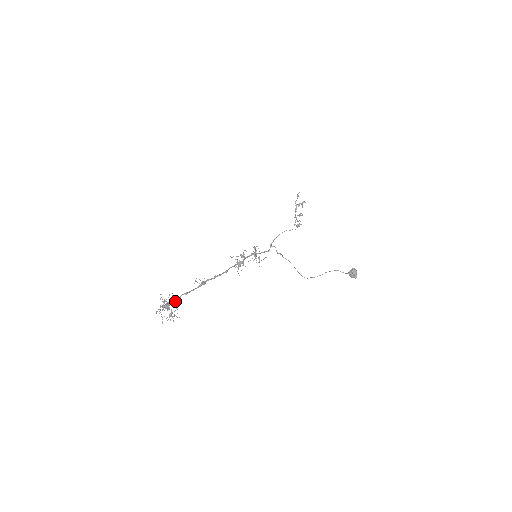
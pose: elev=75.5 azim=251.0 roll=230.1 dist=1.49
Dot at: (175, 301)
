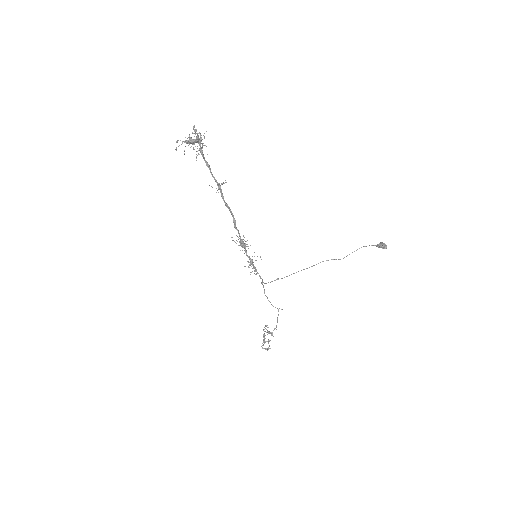
Dot at: (201, 149)
